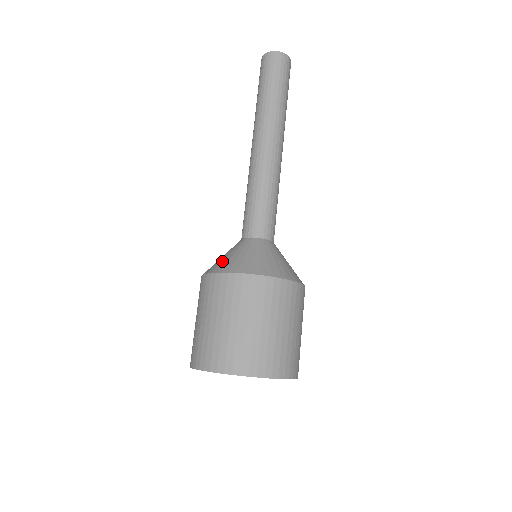
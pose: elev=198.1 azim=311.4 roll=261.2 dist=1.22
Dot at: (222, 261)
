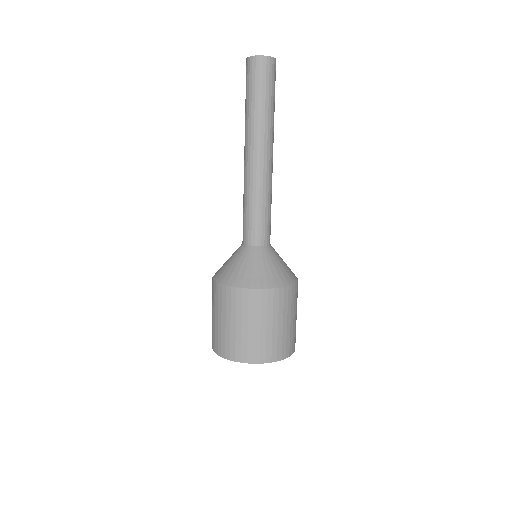
Dot at: (224, 270)
